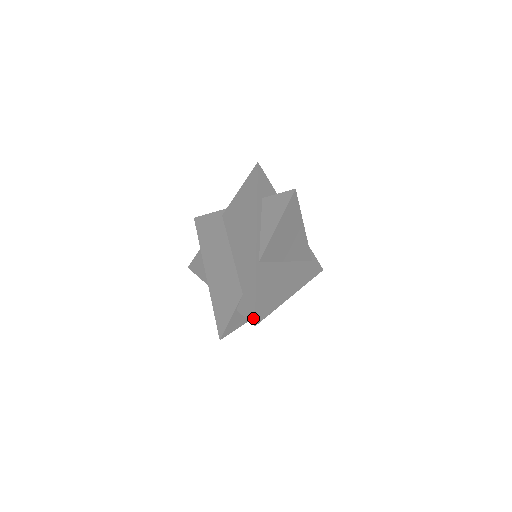
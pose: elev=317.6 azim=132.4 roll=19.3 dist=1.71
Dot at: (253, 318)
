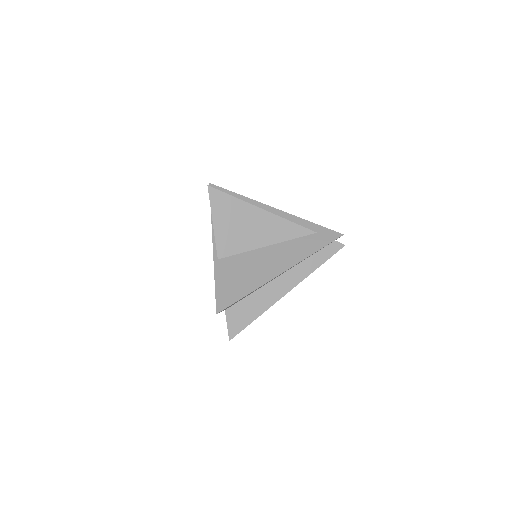
Dot at: (217, 308)
